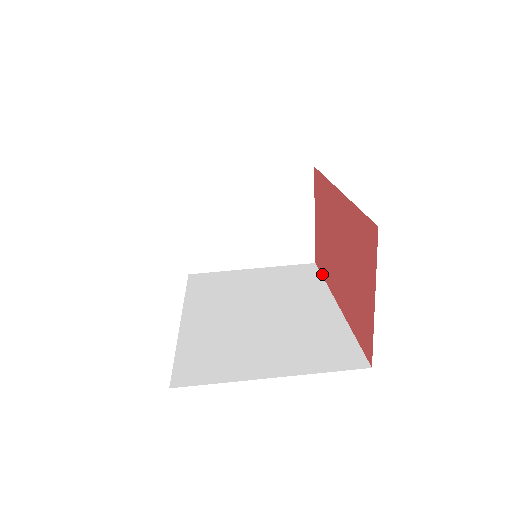
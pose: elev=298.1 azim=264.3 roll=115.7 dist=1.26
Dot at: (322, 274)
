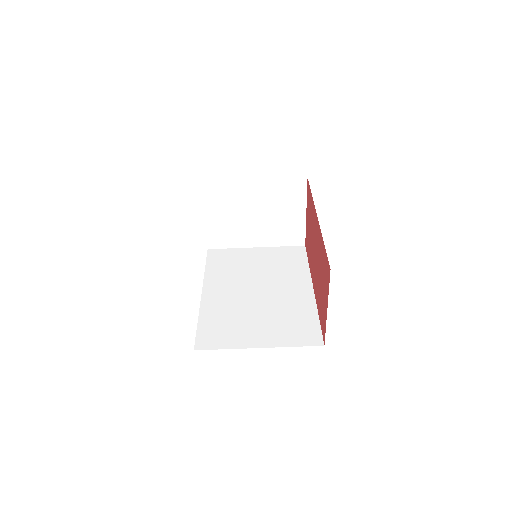
Dot at: (308, 259)
